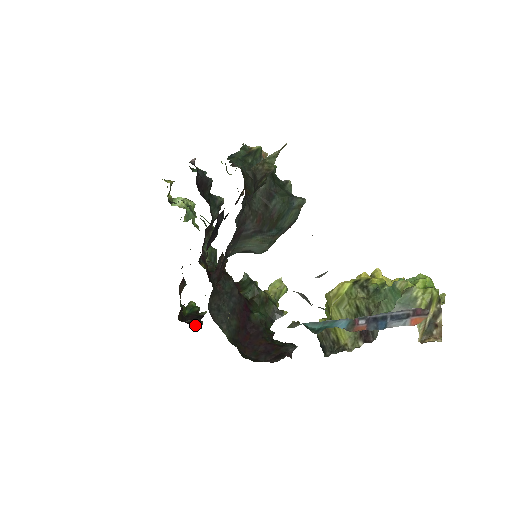
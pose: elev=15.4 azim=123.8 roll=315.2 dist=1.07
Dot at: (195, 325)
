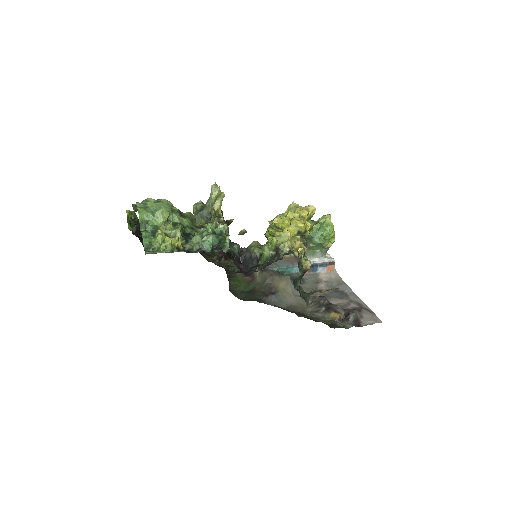
Dot at: occluded
